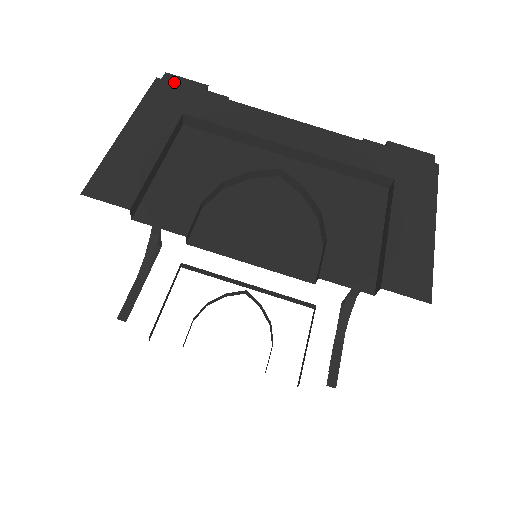
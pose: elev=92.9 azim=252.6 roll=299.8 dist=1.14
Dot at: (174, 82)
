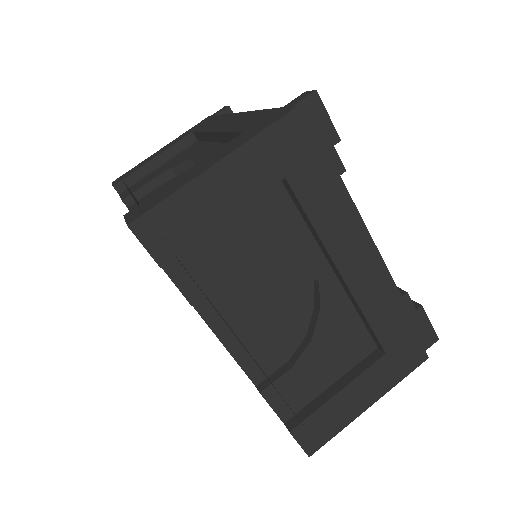
Dot at: (313, 112)
